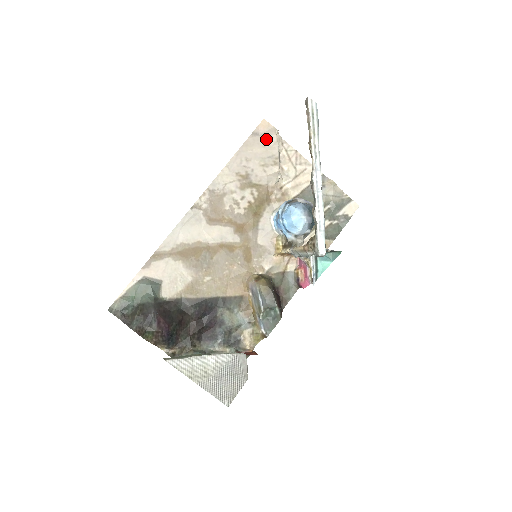
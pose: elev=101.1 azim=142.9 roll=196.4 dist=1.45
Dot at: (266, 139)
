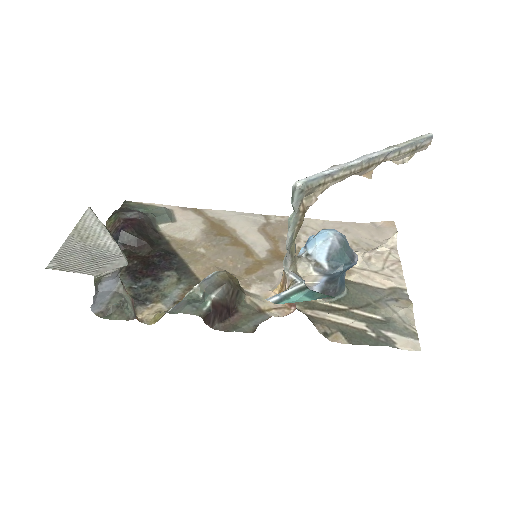
Dot at: (380, 234)
